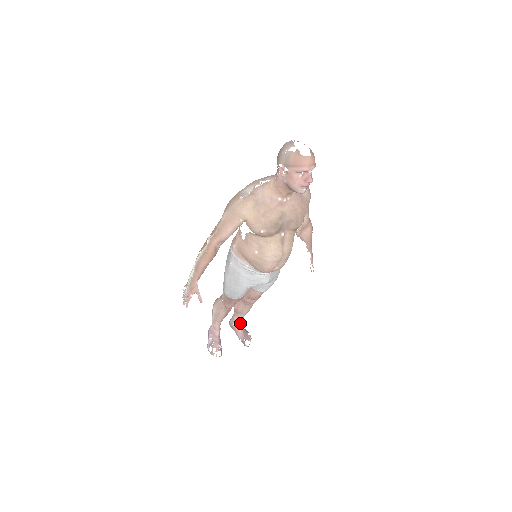
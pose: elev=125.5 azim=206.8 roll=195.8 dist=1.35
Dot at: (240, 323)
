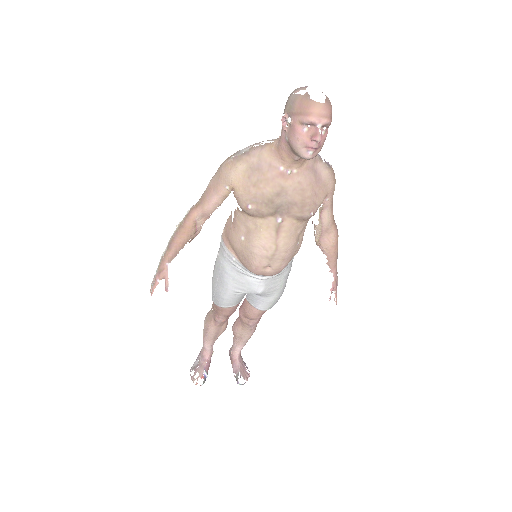
Dot at: (239, 353)
